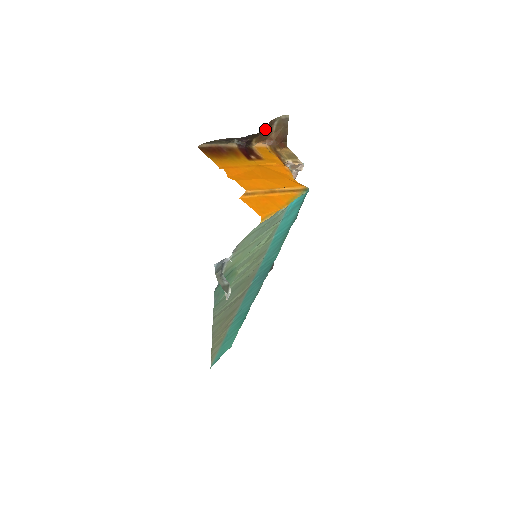
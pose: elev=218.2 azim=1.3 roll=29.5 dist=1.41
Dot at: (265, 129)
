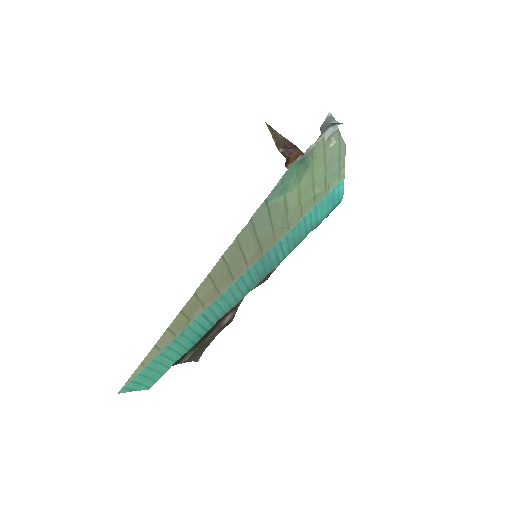
Dot at: occluded
